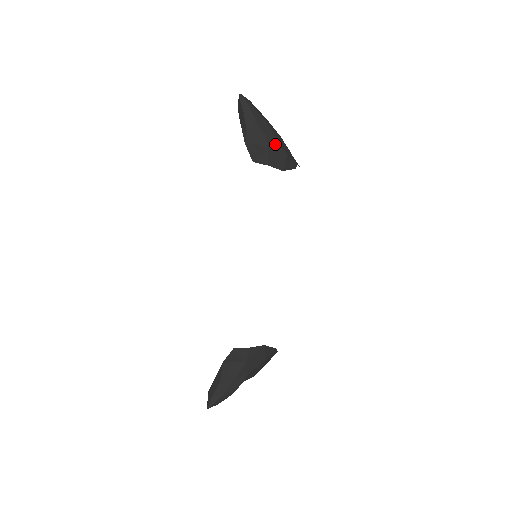
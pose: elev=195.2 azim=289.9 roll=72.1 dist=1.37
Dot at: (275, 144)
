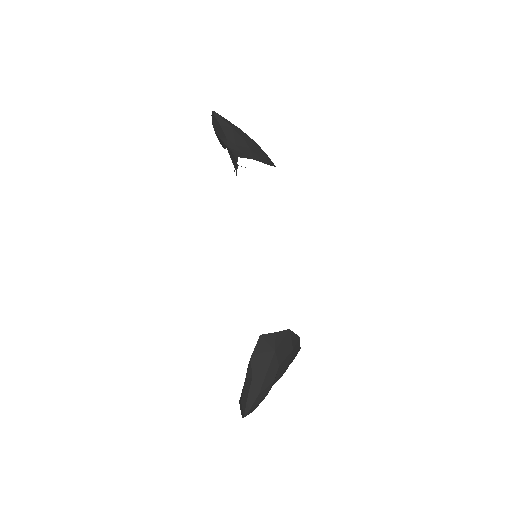
Dot at: (254, 145)
